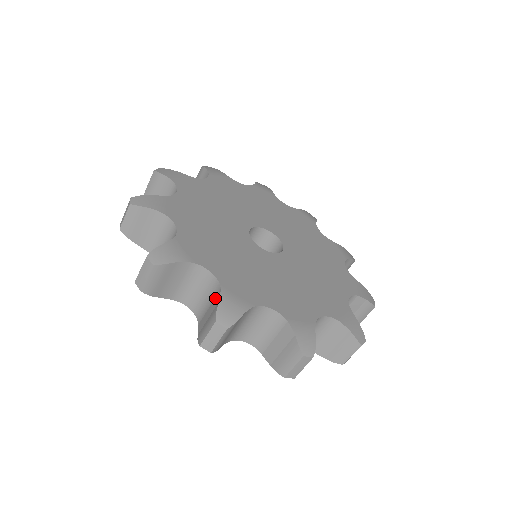
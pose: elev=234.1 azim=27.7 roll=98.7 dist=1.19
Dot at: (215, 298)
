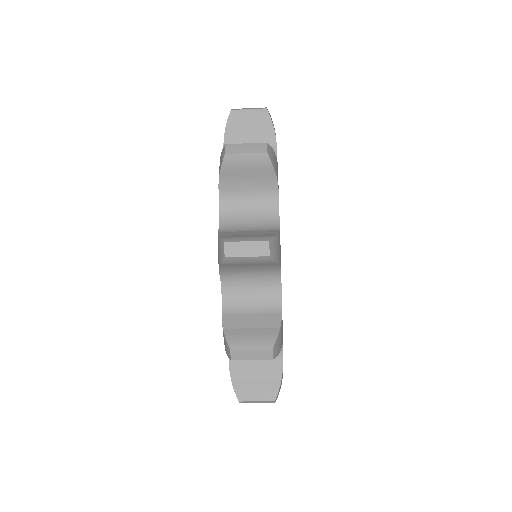
Dot at: (269, 314)
